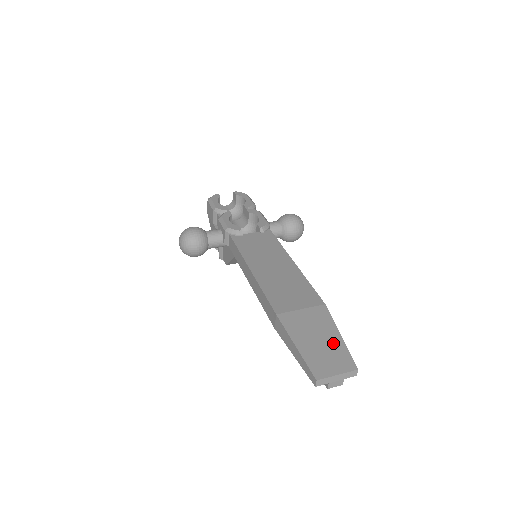
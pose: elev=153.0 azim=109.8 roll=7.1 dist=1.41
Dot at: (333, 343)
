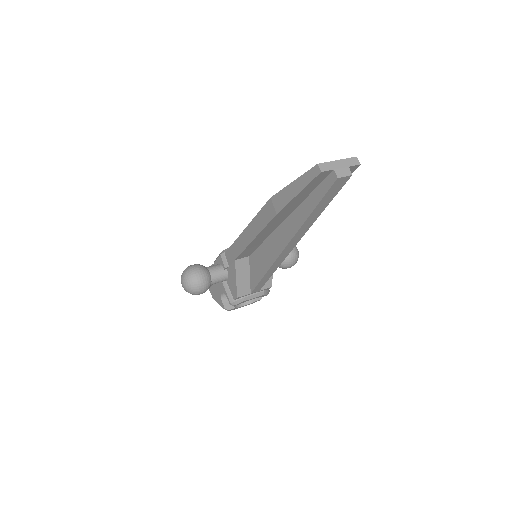
Dot at: occluded
